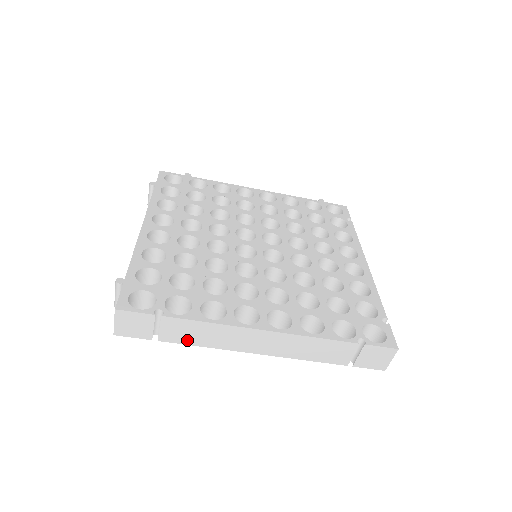
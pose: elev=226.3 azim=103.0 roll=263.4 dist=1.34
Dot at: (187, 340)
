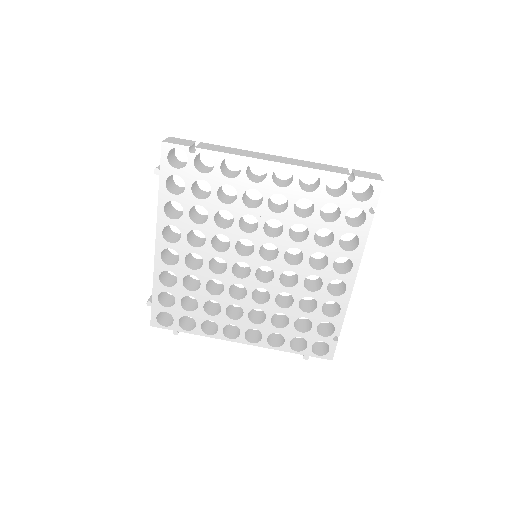
Dot at: (217, 150)
